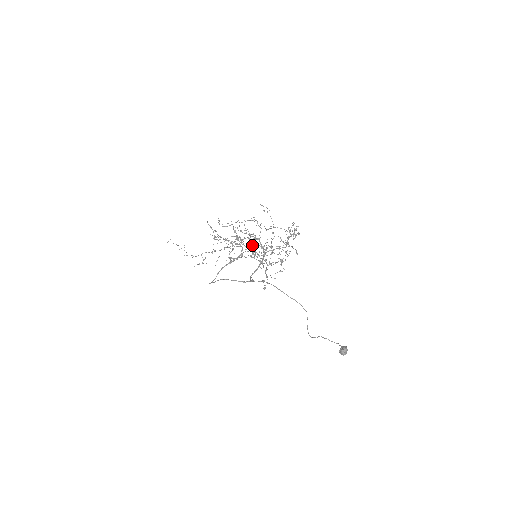
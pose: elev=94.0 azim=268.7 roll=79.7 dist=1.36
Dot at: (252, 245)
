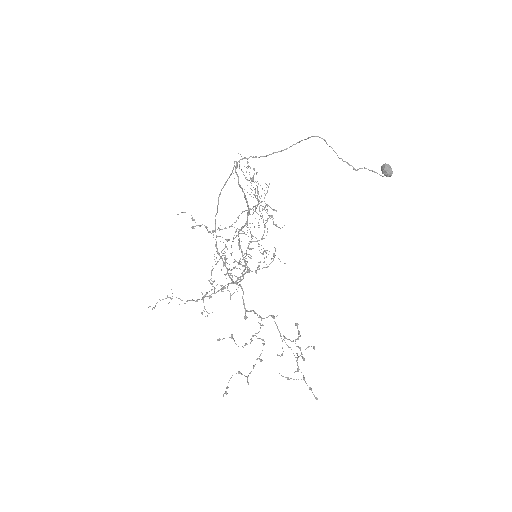
Dot at: occluded
